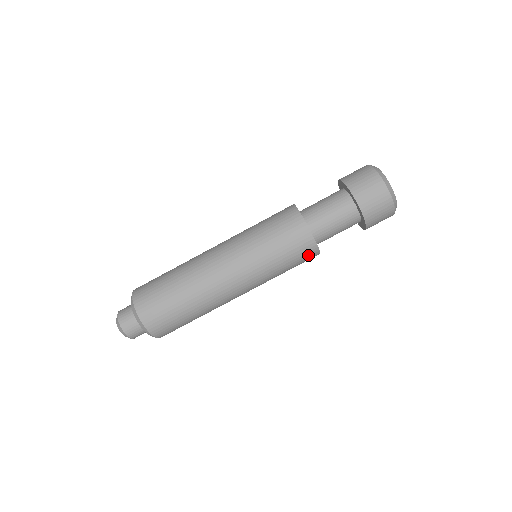
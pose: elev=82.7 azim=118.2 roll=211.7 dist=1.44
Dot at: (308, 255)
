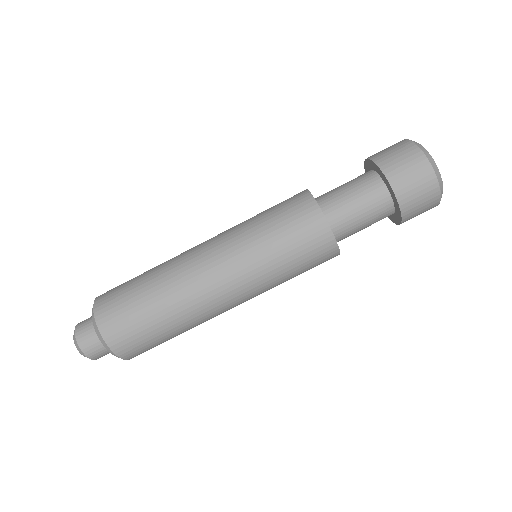
Dot at: (322, 251)
